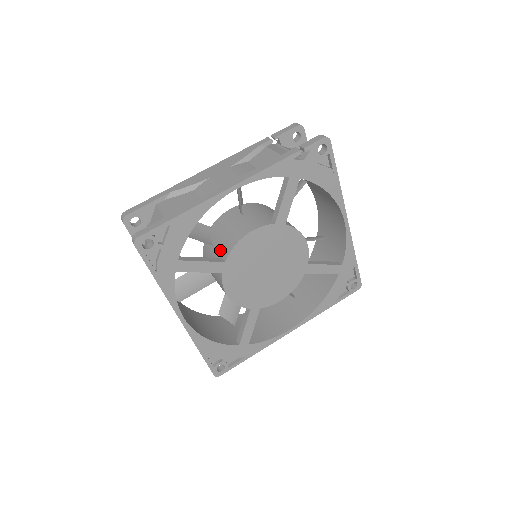
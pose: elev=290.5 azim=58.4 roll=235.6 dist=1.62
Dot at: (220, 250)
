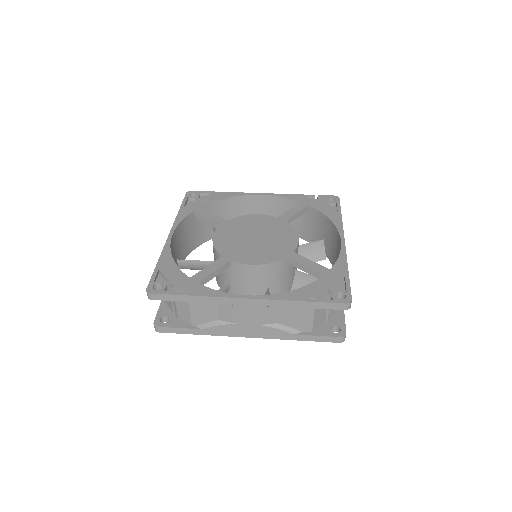
Dot at: occluded
